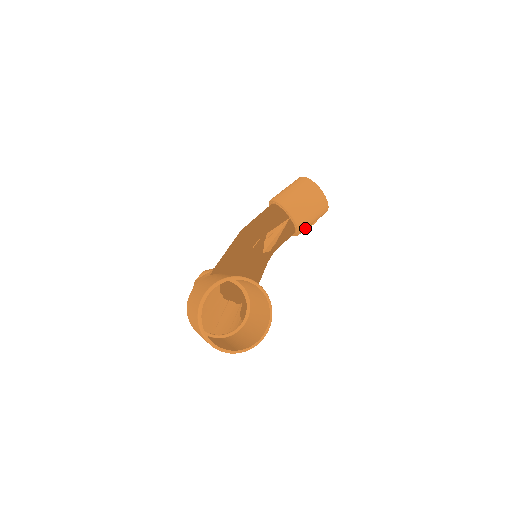
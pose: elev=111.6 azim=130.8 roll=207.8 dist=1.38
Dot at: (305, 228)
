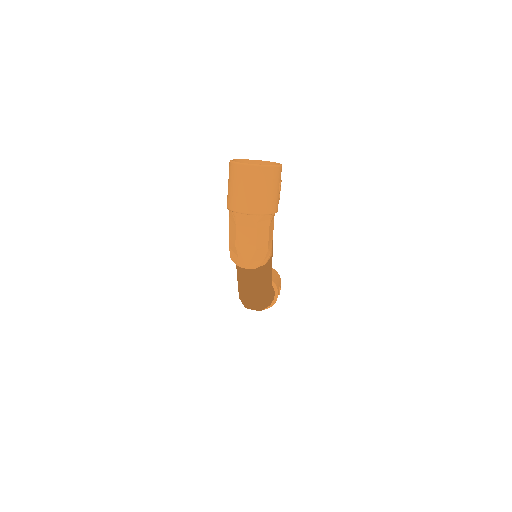
Dot at: (277, 285)
